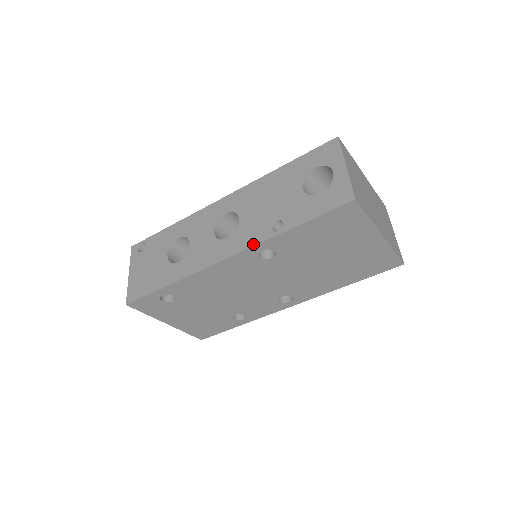
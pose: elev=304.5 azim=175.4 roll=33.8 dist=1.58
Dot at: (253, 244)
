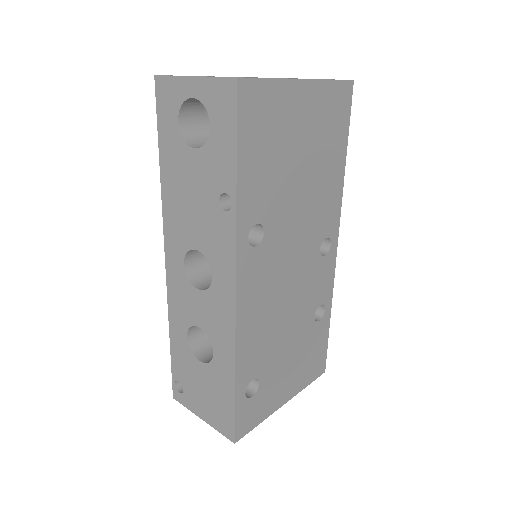
Dot at: (233, 246)
